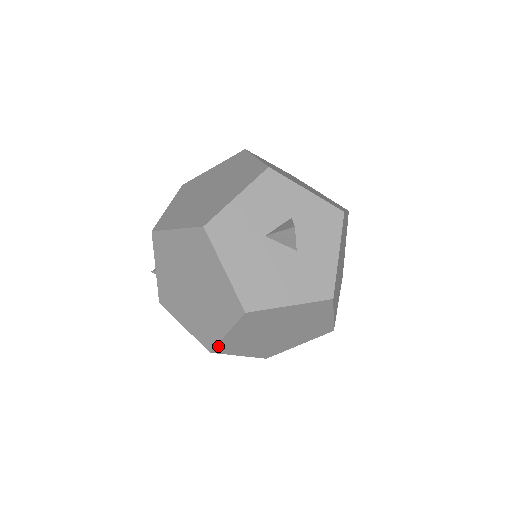
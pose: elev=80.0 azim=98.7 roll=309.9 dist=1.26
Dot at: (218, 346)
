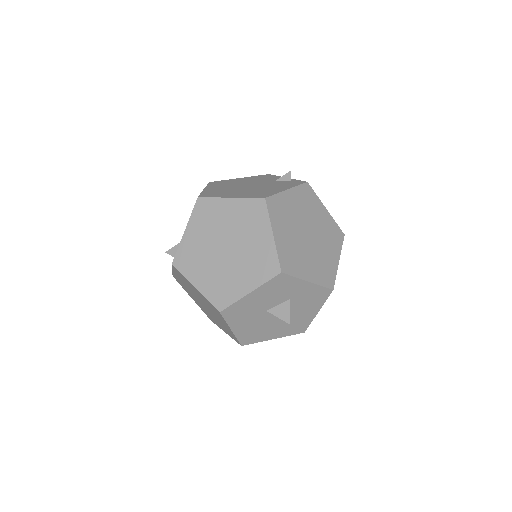
Dot at: occluded
